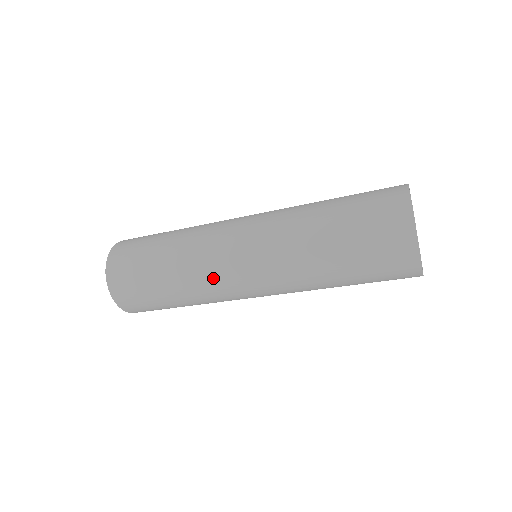
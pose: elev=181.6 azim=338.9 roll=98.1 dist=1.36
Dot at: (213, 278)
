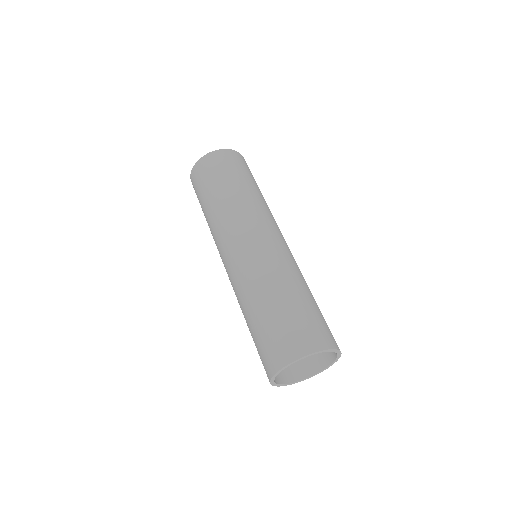
Dot at: occluded
